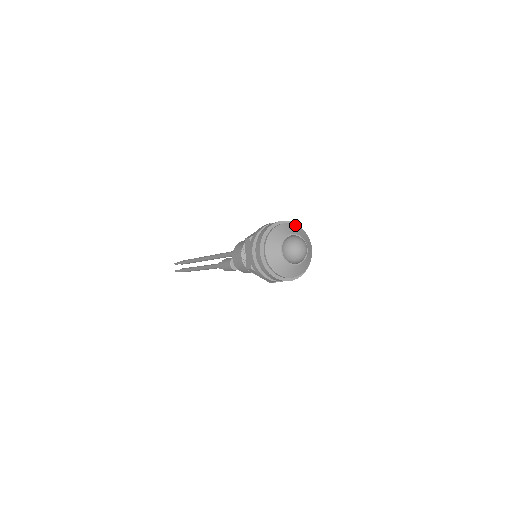
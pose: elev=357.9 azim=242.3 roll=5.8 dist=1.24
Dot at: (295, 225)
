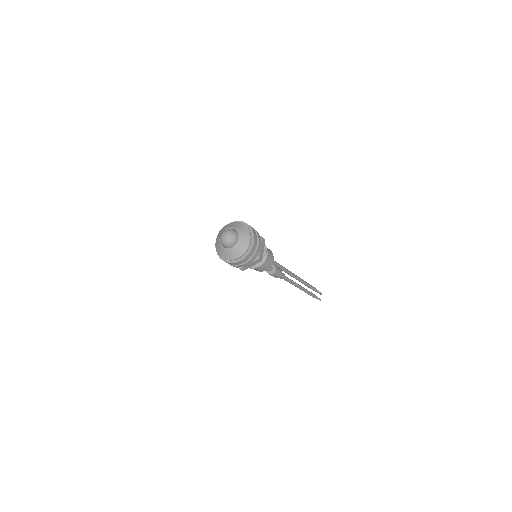
Dot at: (240, 223)
